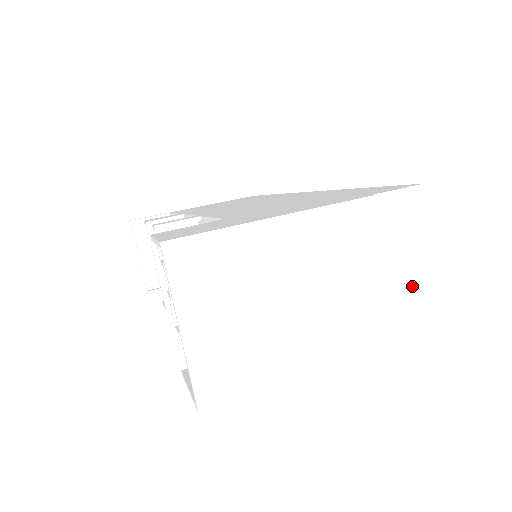
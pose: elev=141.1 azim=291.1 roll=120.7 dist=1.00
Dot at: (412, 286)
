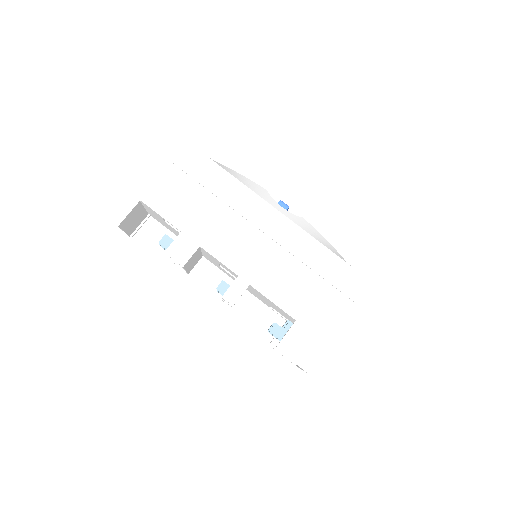
Dot at: occluded
